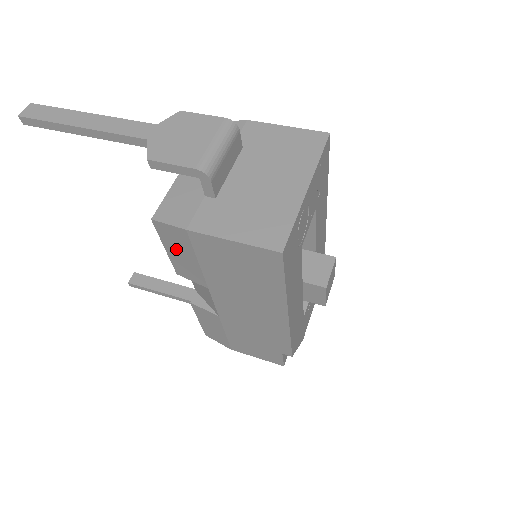
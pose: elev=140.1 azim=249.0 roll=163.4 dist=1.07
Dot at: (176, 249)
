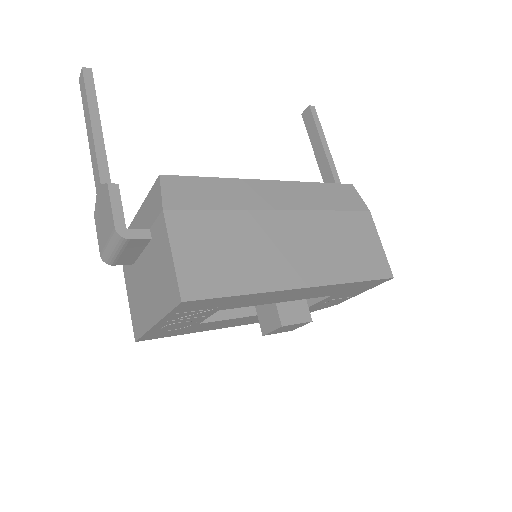
Dot at: occluded
